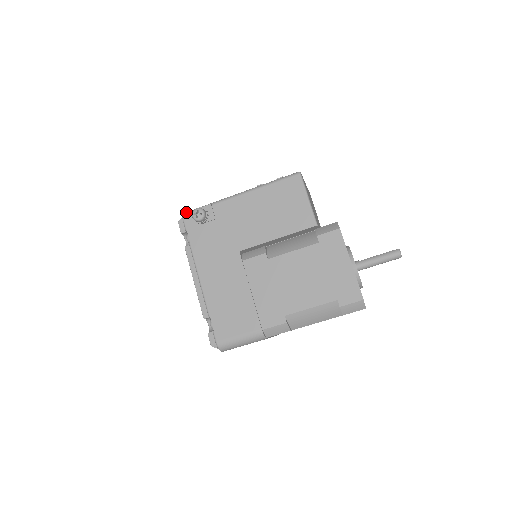
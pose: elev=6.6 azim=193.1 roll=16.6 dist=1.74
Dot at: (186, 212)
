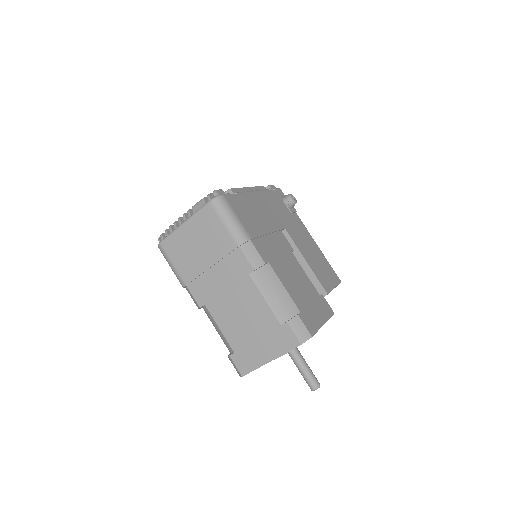
Dot at: occluded
